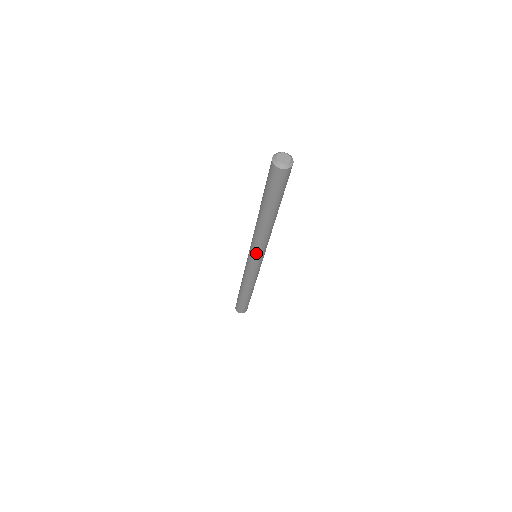
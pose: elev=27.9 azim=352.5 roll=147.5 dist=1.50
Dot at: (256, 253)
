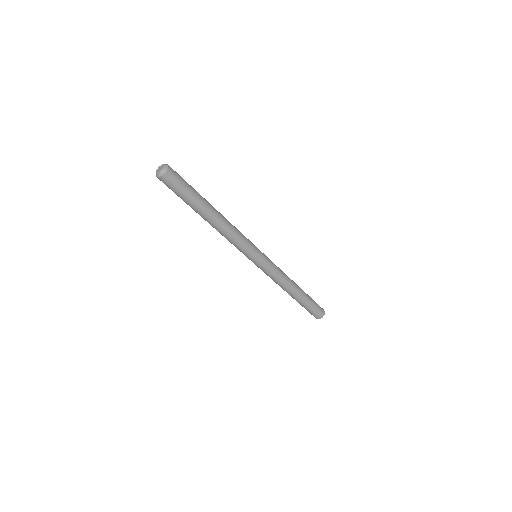
Dot at: (248, 250)
